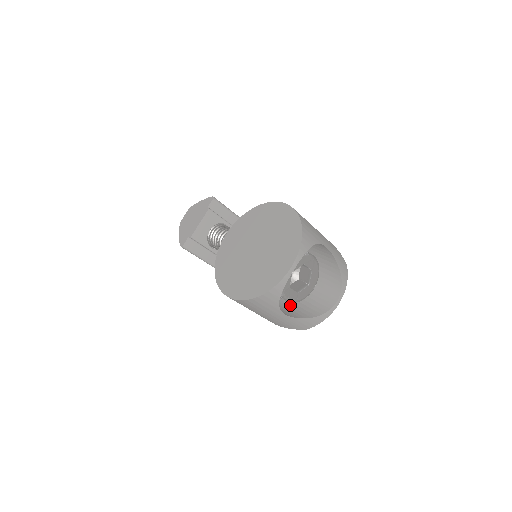
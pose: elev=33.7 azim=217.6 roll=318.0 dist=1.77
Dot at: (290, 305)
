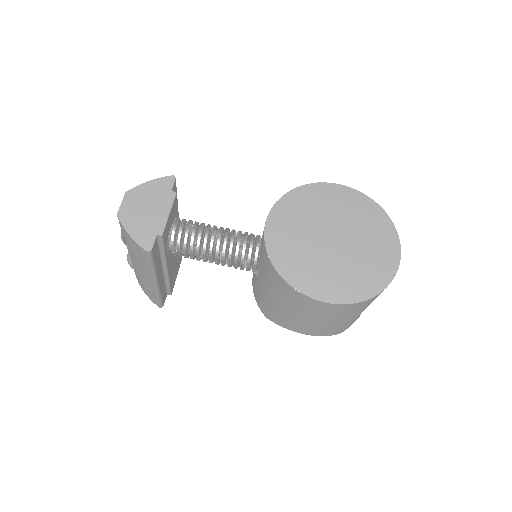
Dot at: occluded
